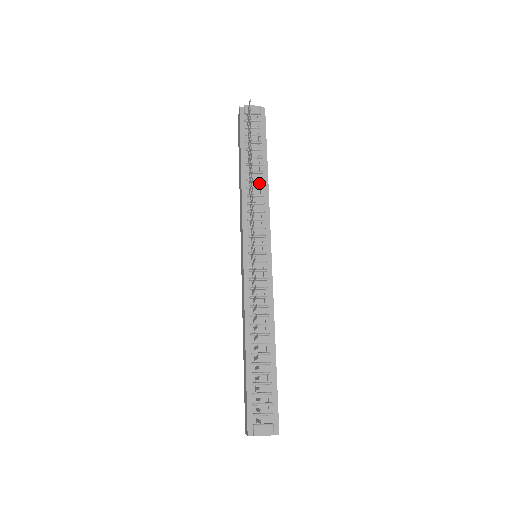
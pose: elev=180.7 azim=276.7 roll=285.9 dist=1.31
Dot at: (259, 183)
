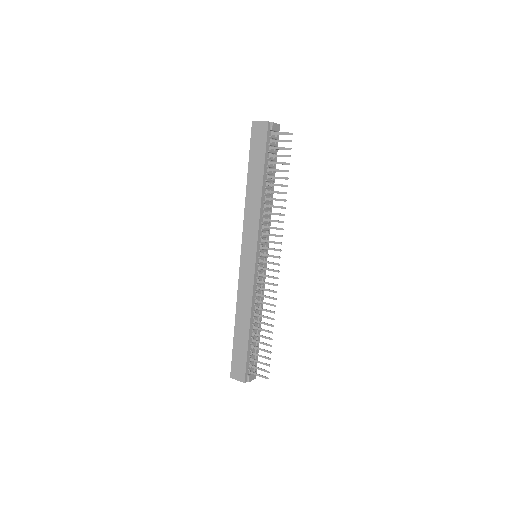
Dot at: occluded
